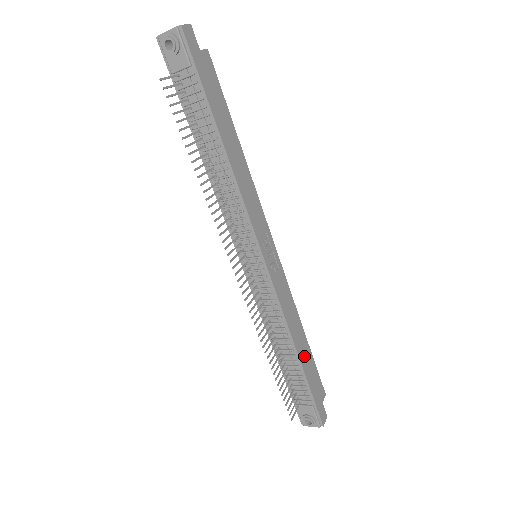
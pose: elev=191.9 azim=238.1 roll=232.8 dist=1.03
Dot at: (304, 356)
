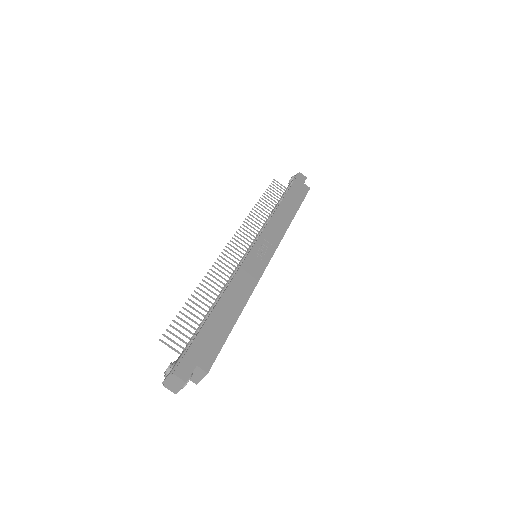
Dot at: (222, 314)
